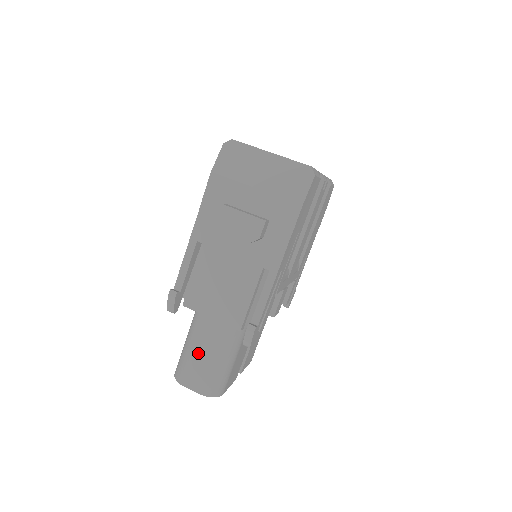
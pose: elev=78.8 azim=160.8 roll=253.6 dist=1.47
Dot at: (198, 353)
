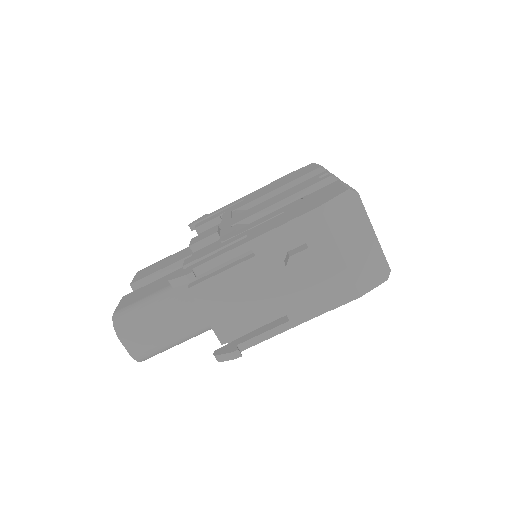
Dot at: (159, 324)
